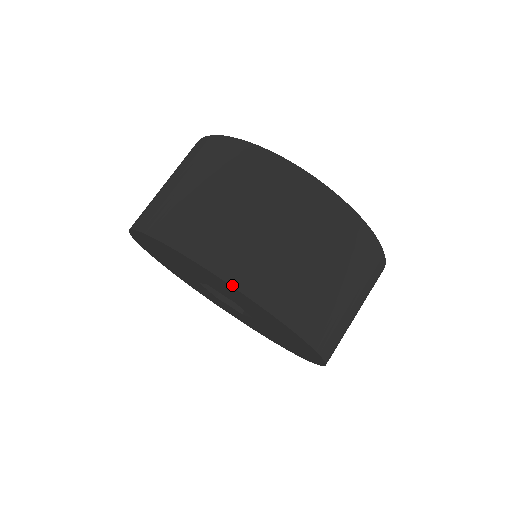
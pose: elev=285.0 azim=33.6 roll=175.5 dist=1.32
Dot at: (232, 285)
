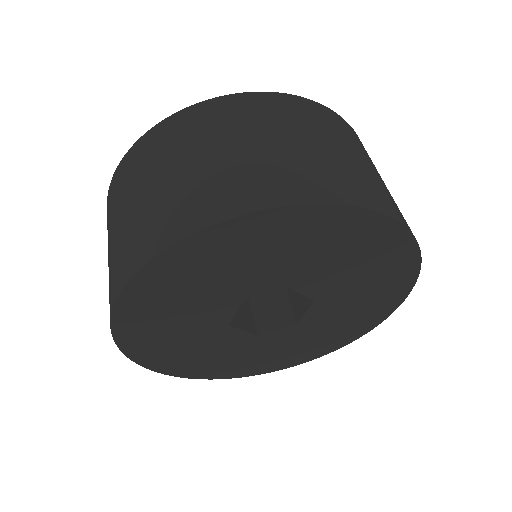
Dot at: occluded
